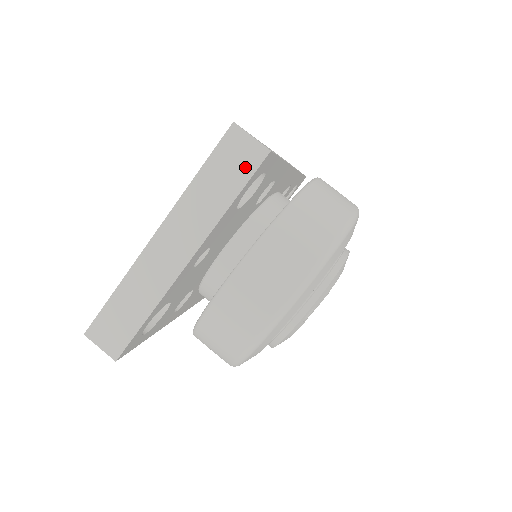
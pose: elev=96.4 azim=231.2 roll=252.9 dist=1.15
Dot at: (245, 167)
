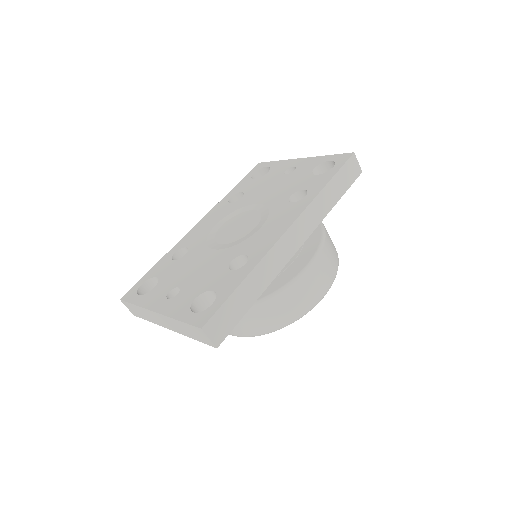
Dot at: (203, 340)
